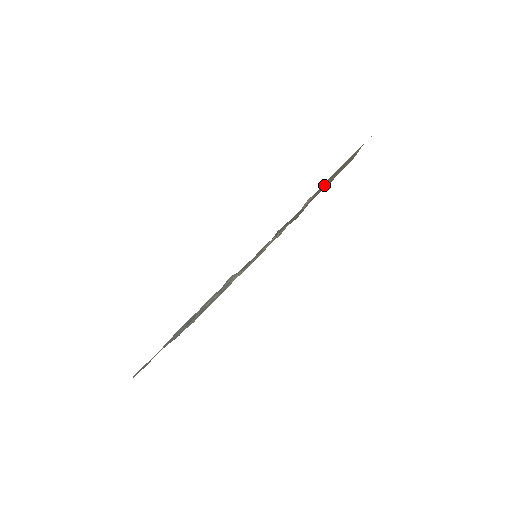
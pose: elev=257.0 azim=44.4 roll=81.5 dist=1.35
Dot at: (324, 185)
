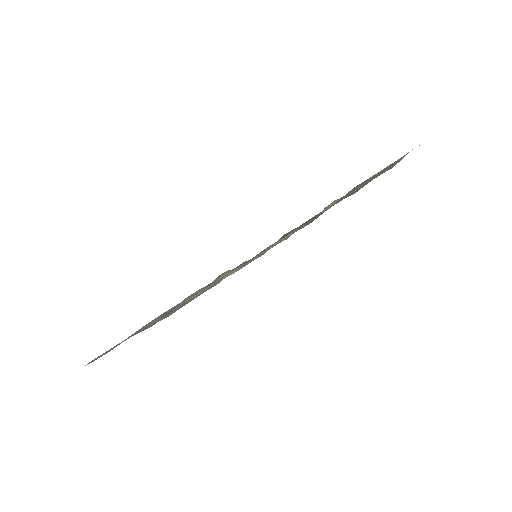
Dot at: occluded
